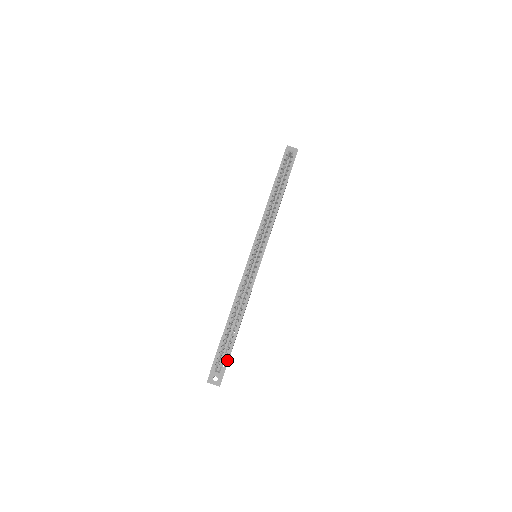
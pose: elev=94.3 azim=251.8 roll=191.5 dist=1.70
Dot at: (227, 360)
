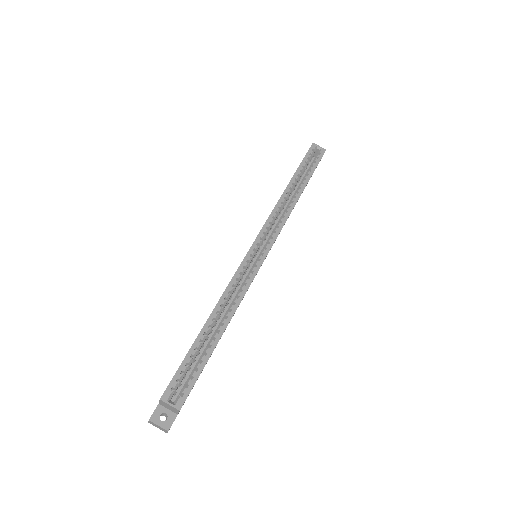
Dot at: (190, 387)
